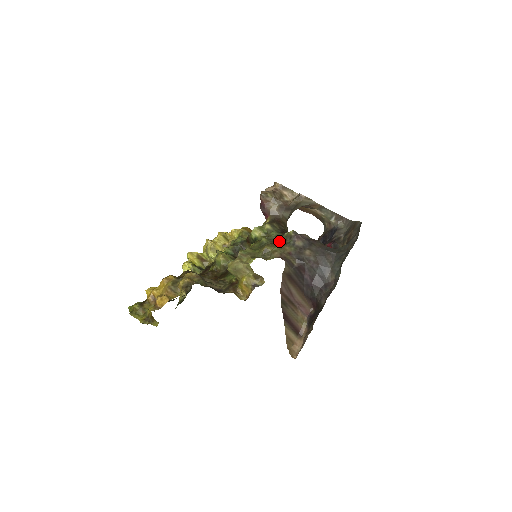
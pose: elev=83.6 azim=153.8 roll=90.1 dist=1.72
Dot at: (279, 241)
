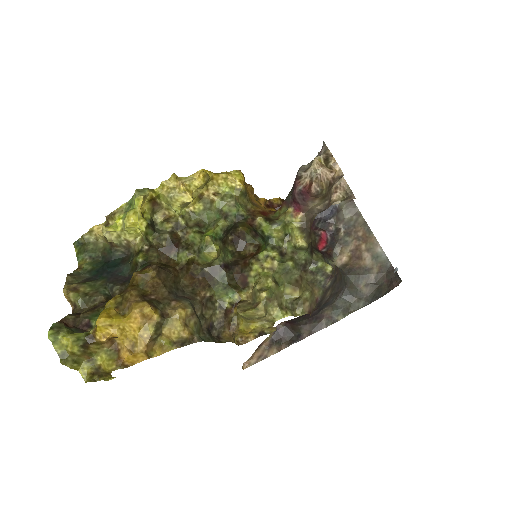
Dot at: (308, 272)
